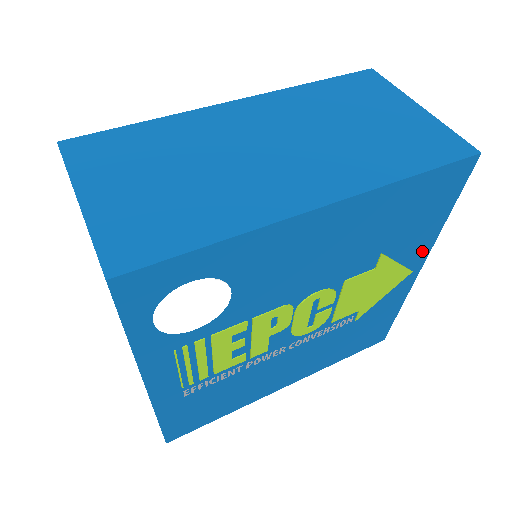
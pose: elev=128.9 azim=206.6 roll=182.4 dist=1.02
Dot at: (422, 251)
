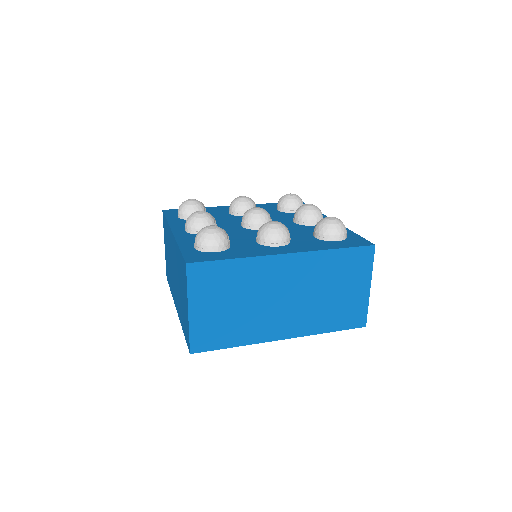
Dot at: occluded
